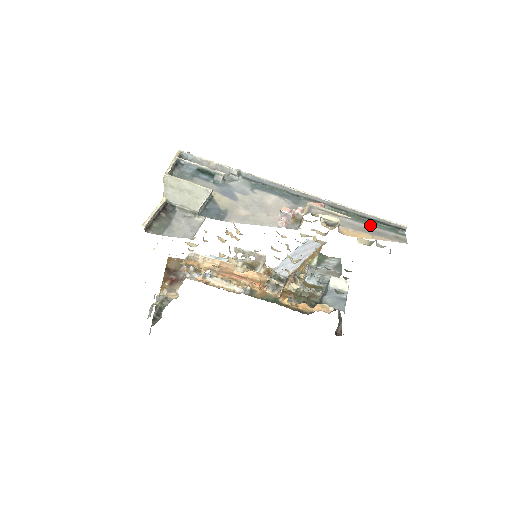
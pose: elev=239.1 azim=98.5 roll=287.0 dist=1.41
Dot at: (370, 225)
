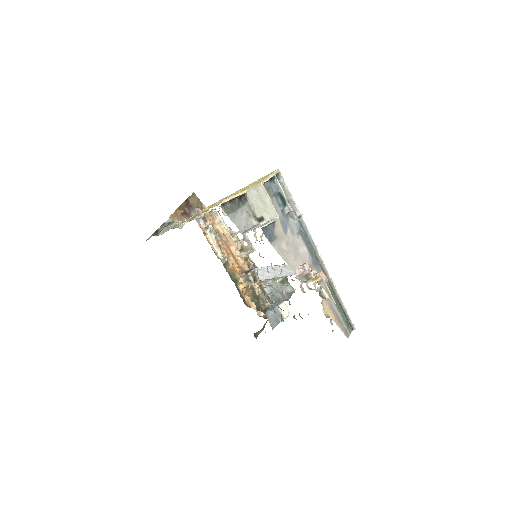
Dot at: (339, 311)
